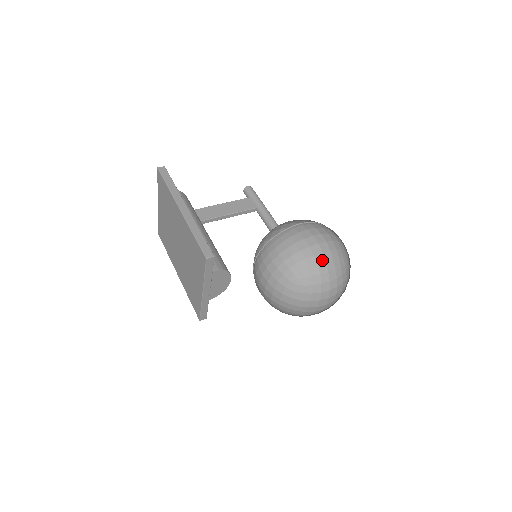
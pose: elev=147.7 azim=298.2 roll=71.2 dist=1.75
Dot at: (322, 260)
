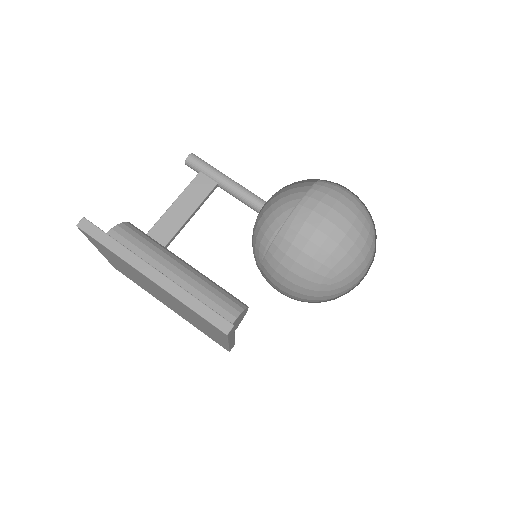
Dot at: (349, 243)
